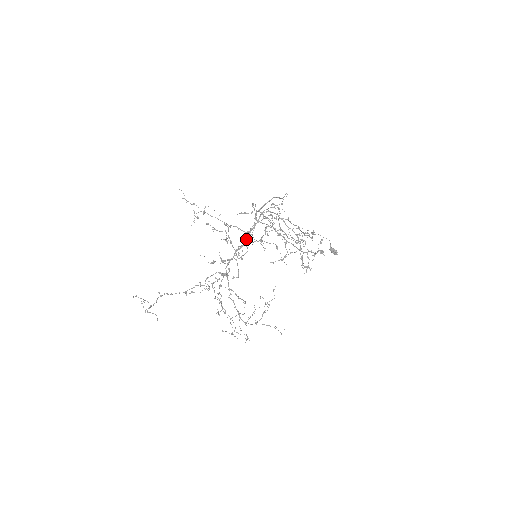
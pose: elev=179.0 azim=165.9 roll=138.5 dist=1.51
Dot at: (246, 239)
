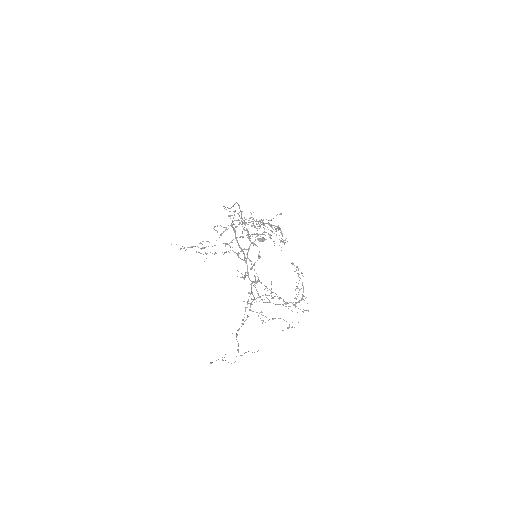
Dot at: (241, 249)
